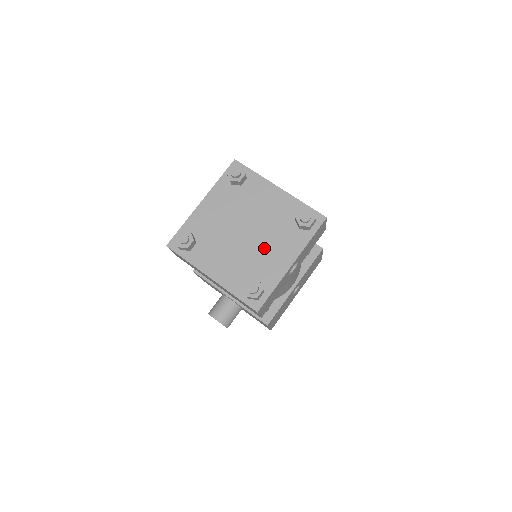
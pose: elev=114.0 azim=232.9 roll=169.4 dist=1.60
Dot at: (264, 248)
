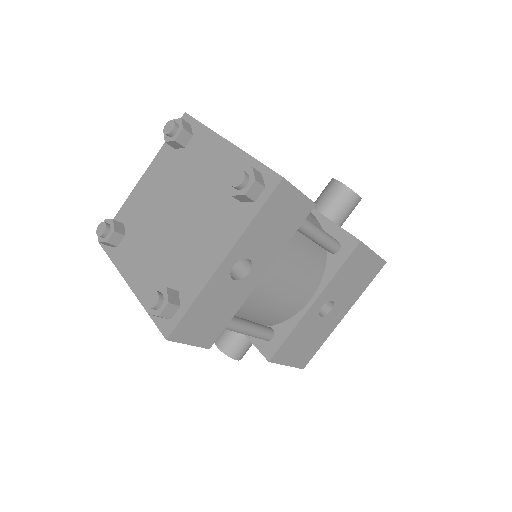
Dot at: (192, 237)
